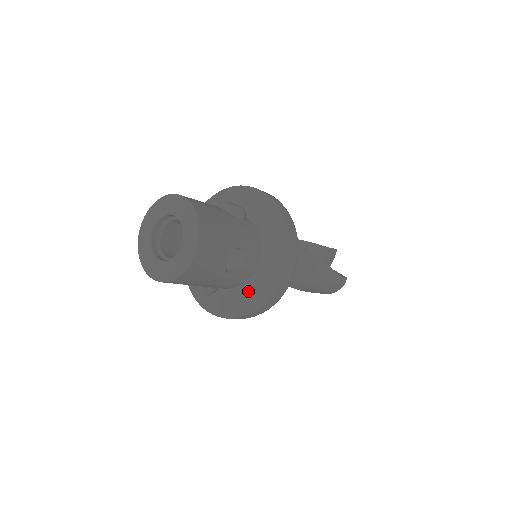
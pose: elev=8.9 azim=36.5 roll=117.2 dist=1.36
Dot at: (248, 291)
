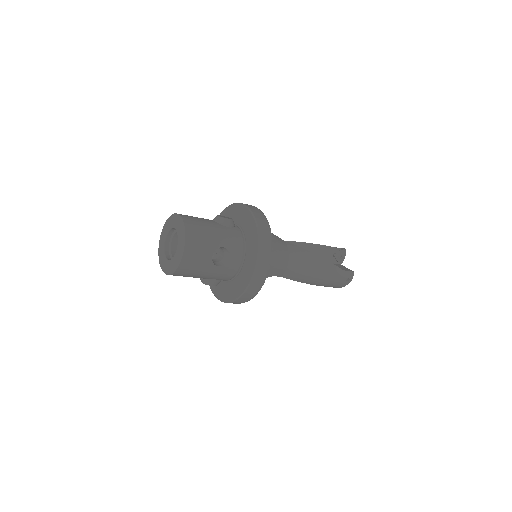
Dot at: (239, 280)
